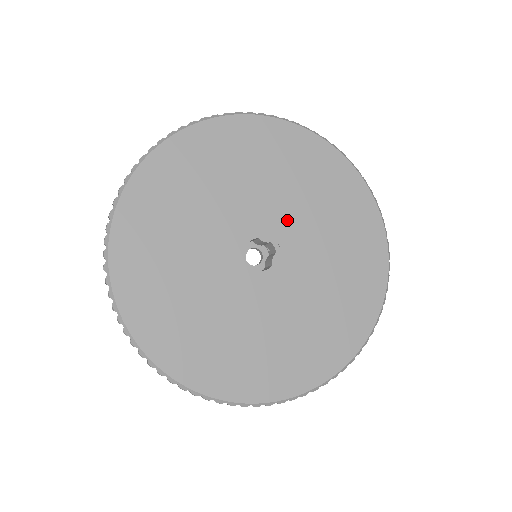
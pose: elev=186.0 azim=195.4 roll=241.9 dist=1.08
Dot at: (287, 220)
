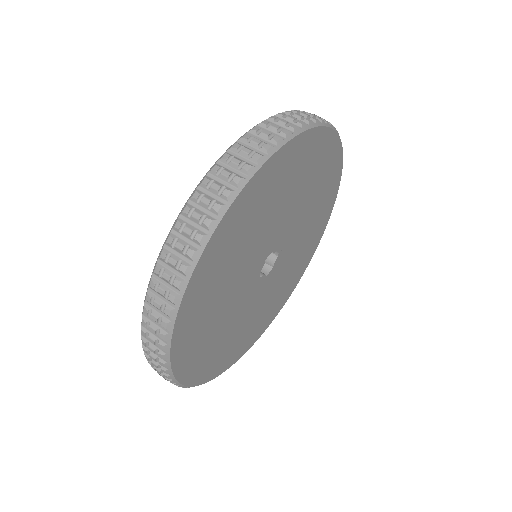
Dot at: (292, 226)
